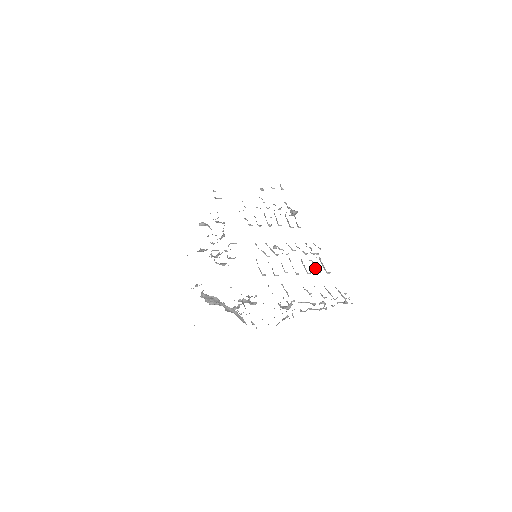
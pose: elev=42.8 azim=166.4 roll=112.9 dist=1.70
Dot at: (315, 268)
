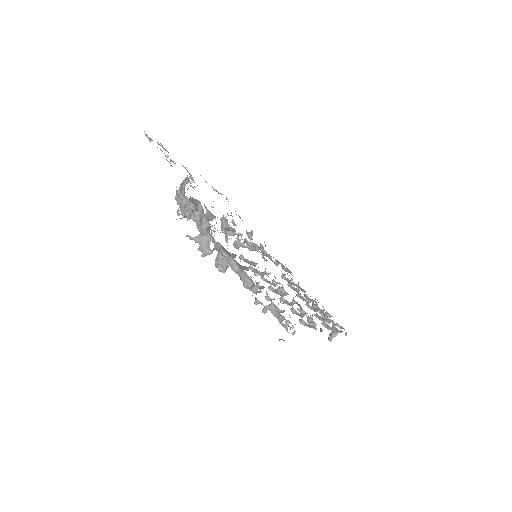
Dot at: occluded
